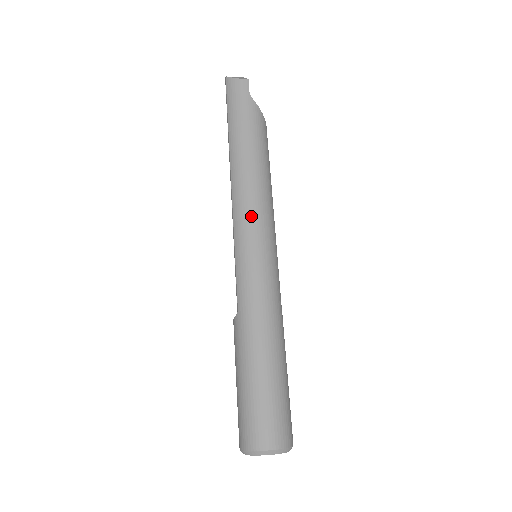
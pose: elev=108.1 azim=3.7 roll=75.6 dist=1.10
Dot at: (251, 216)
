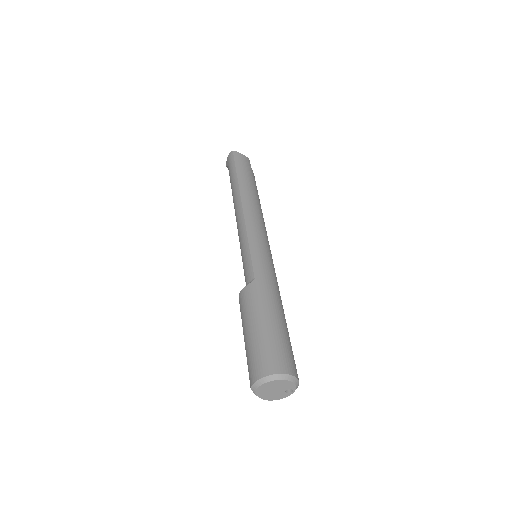
Dot at: (261, 227)
